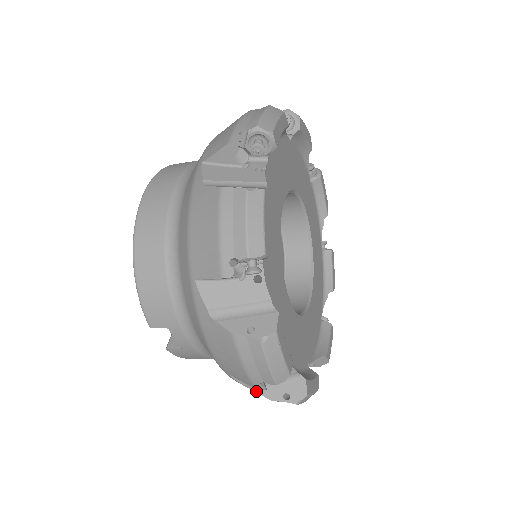
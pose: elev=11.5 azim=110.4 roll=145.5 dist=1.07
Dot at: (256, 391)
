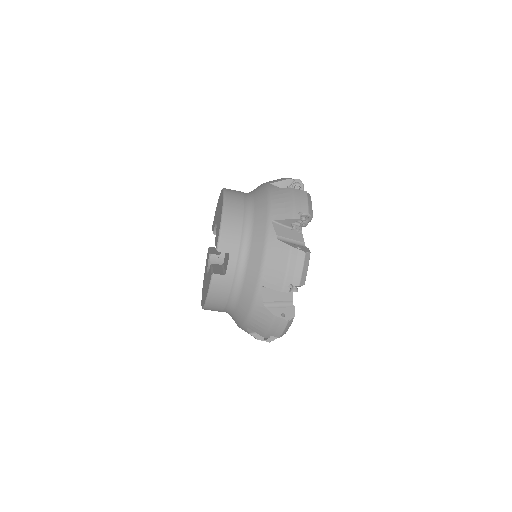
Dot at: (267, 308)
